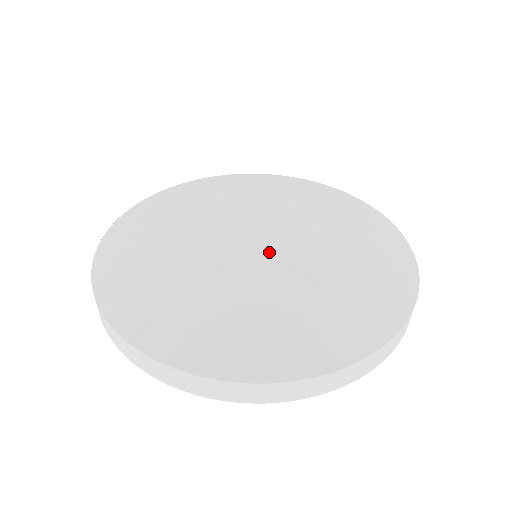
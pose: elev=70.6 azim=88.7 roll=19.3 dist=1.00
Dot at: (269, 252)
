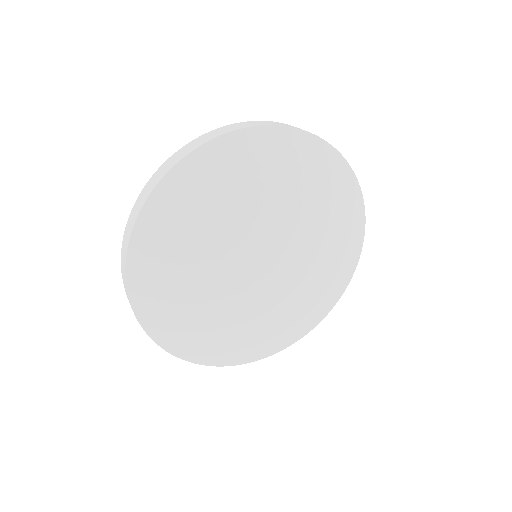
Dot at: (253, 287)
